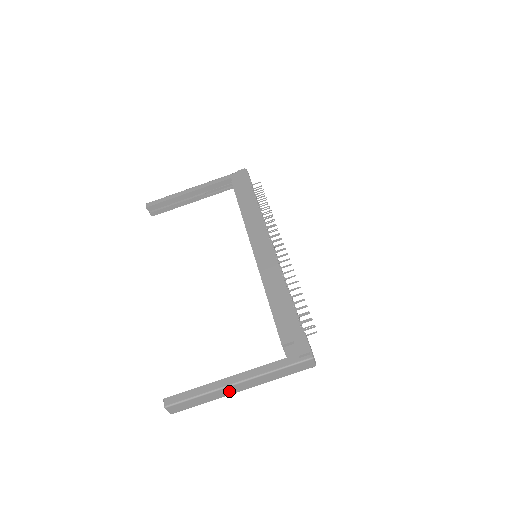
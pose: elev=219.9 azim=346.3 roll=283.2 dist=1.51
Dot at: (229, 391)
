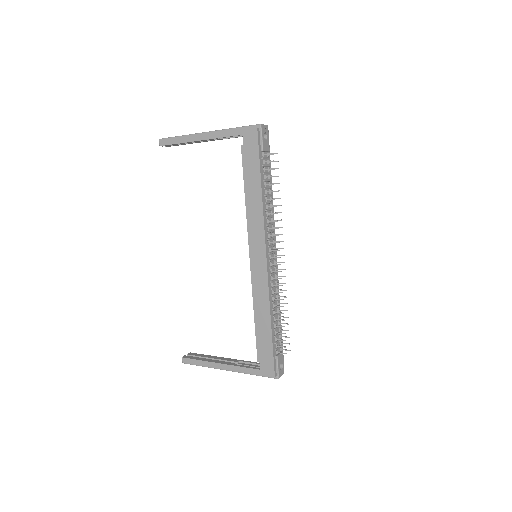
Dot at: occluded
